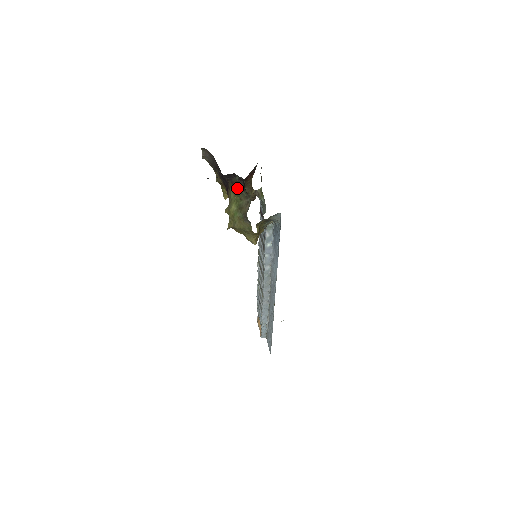
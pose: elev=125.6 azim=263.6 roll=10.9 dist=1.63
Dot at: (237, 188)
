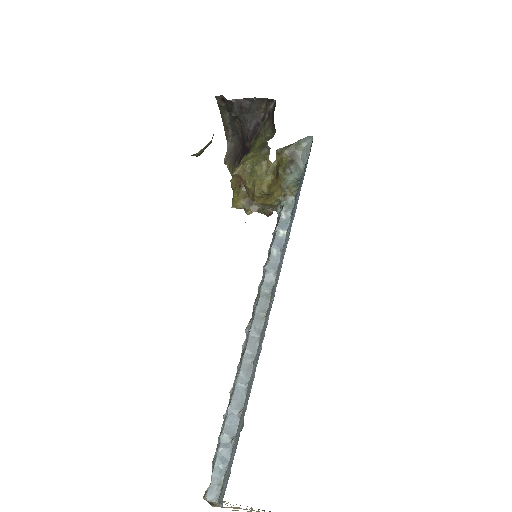
Dot at: (262, 131)
